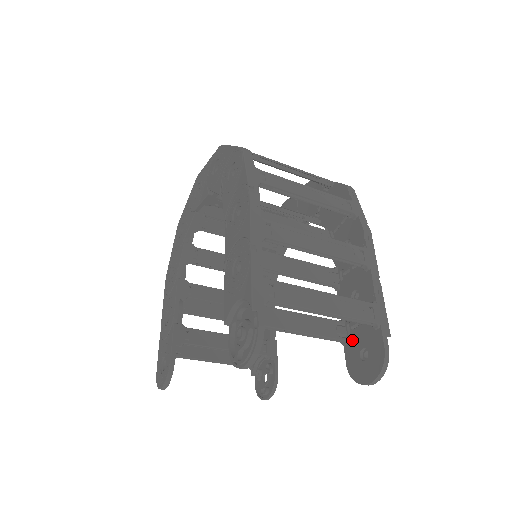
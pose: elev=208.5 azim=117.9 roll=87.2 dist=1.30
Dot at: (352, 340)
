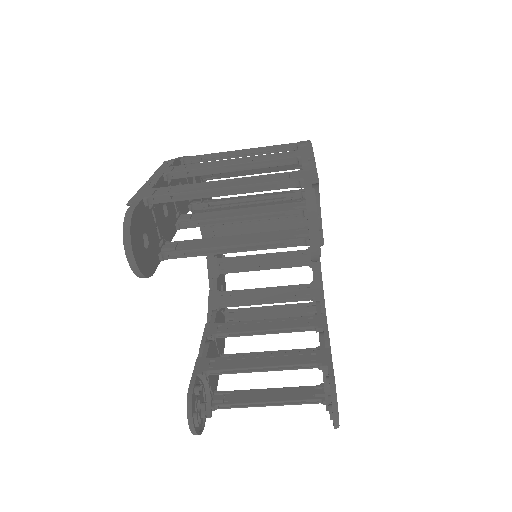
Dot at: occluded
